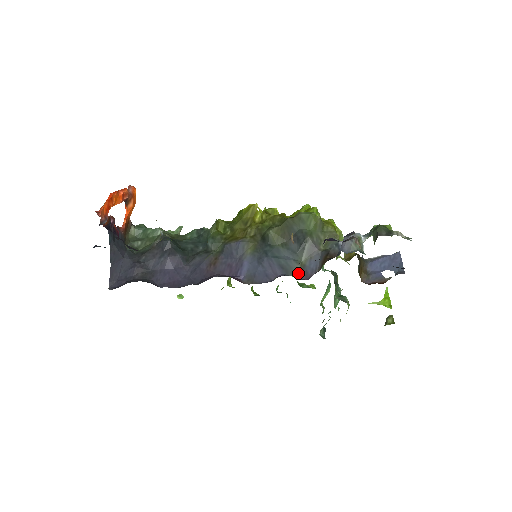
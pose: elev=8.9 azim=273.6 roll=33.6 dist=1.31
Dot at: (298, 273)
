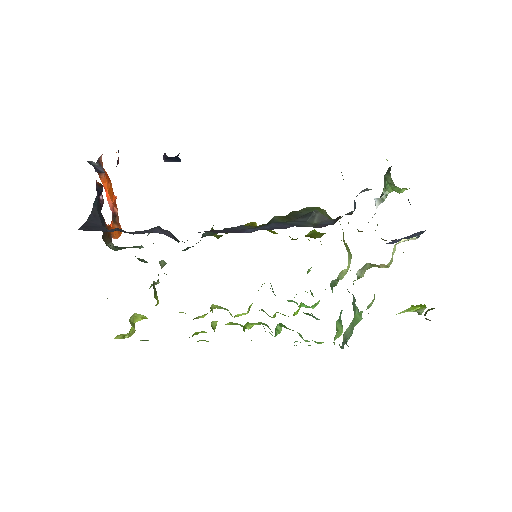
Dot at: (312, 226)
